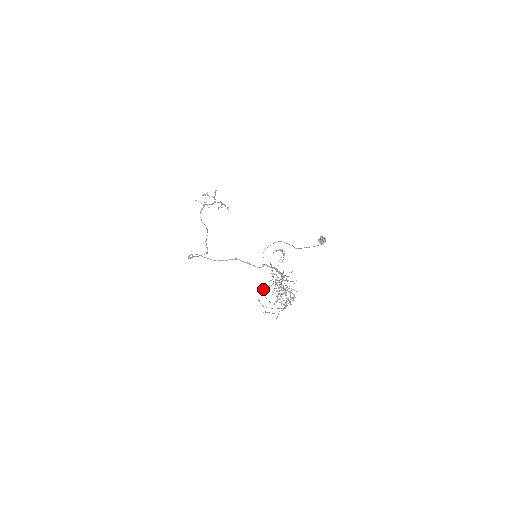
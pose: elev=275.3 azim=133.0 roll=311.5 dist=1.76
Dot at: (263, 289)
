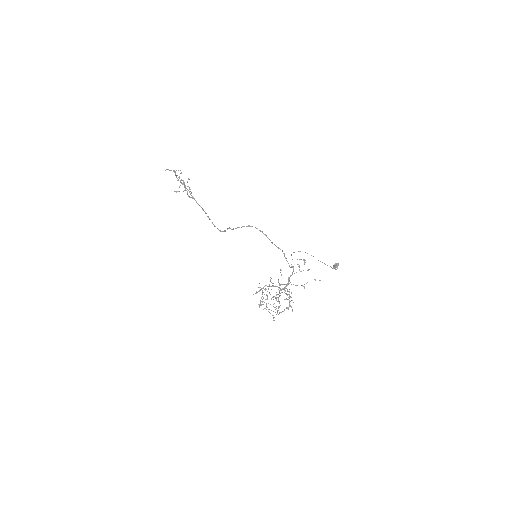
Dot at: occluded
